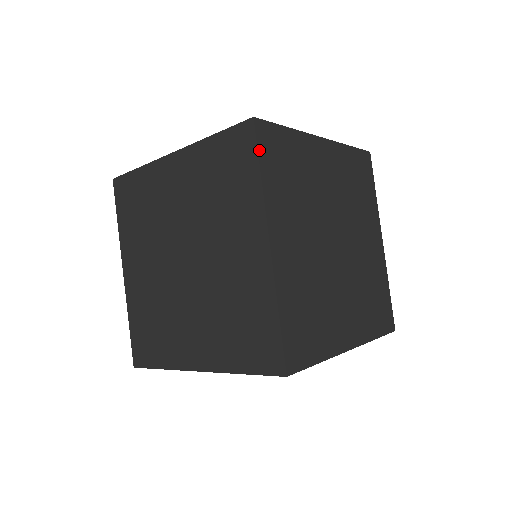
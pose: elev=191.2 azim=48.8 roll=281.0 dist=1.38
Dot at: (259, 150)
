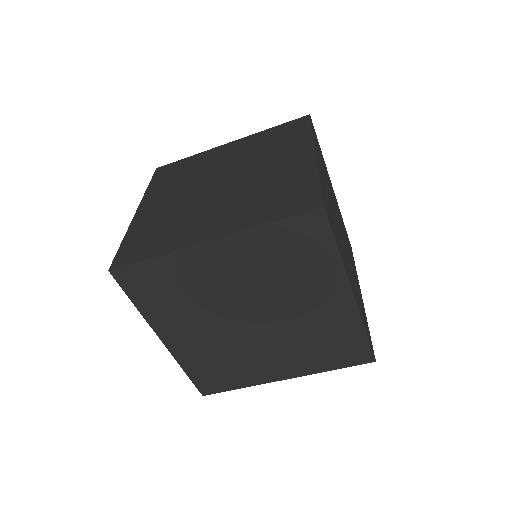
Dot at: (125, 290)
